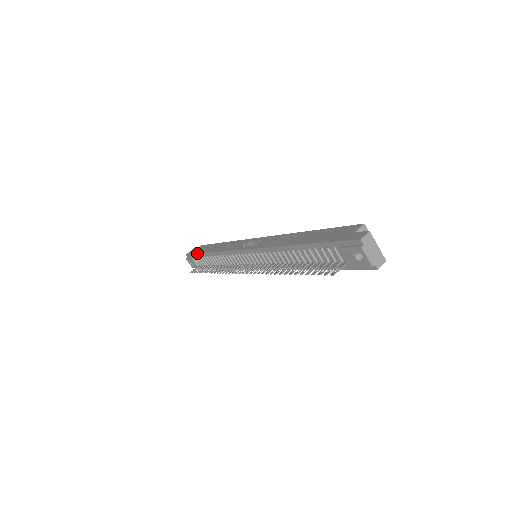
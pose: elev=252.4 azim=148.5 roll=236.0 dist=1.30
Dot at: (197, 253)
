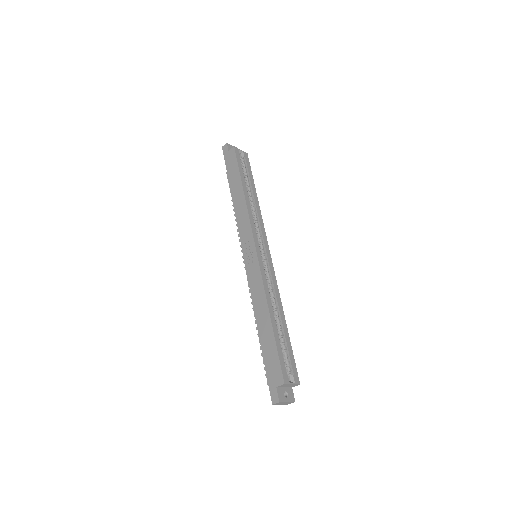
Dot at: (227, 171)
